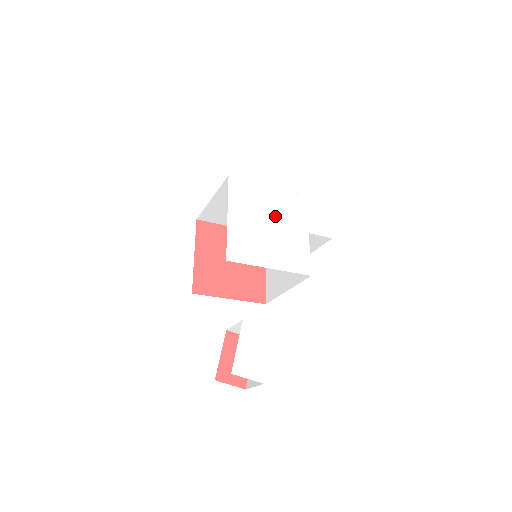
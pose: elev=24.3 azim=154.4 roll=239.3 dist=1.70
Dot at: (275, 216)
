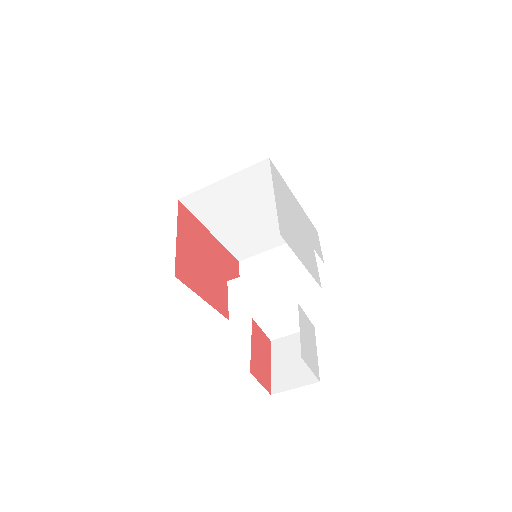
Dot at: (297, 218)
